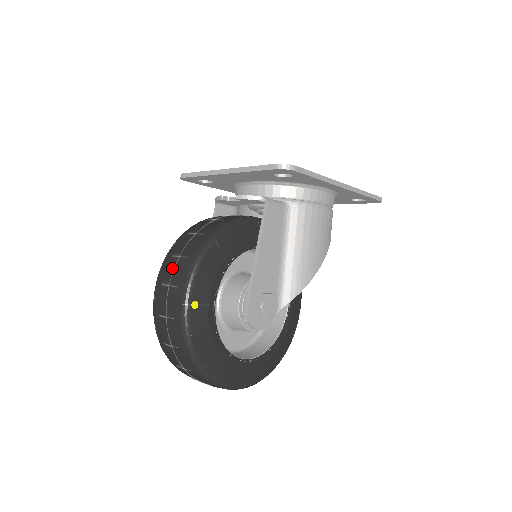
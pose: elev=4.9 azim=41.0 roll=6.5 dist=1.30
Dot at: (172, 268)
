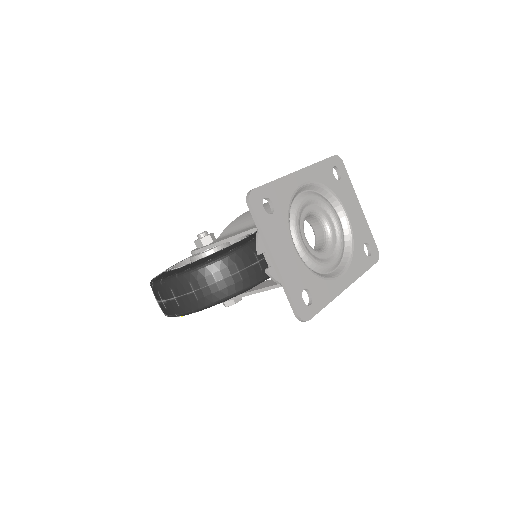
Dot at: (184, 292)
